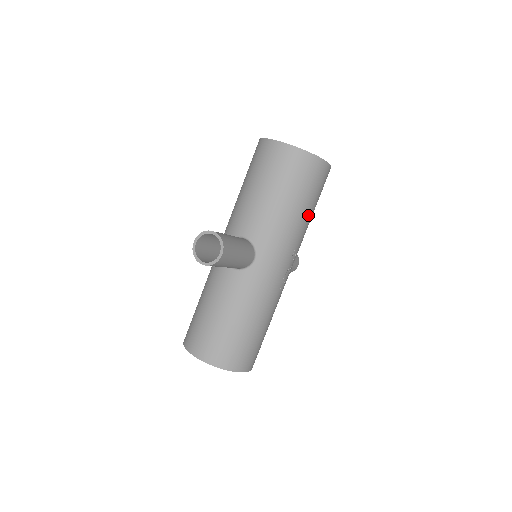
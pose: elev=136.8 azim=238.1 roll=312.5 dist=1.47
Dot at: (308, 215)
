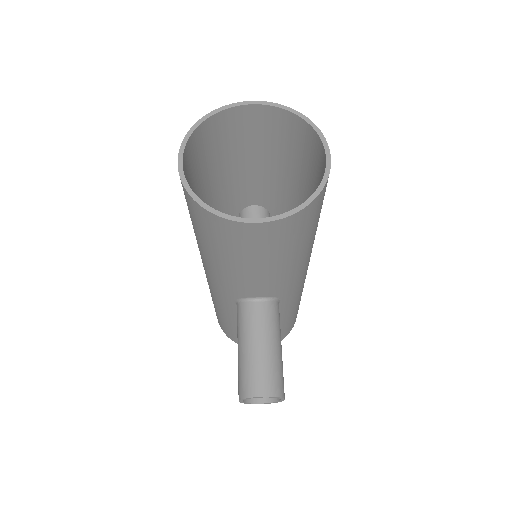
Dot at: occluded
